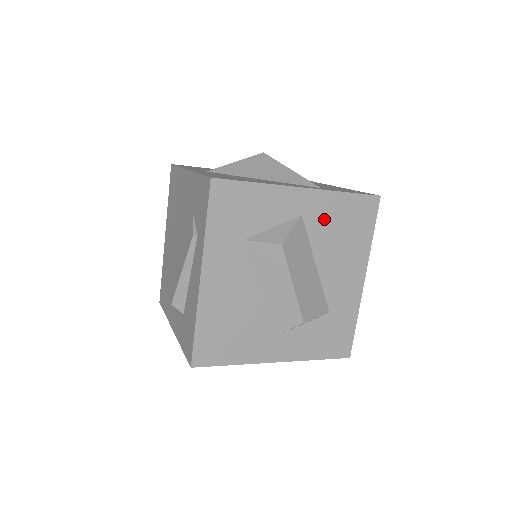
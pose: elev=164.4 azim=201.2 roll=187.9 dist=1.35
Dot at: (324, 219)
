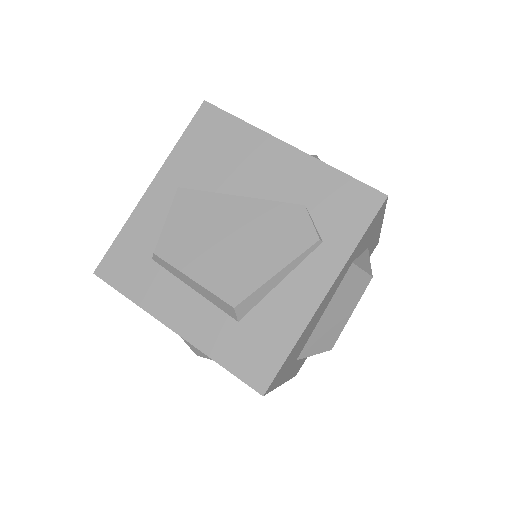
Dot at: occluded
